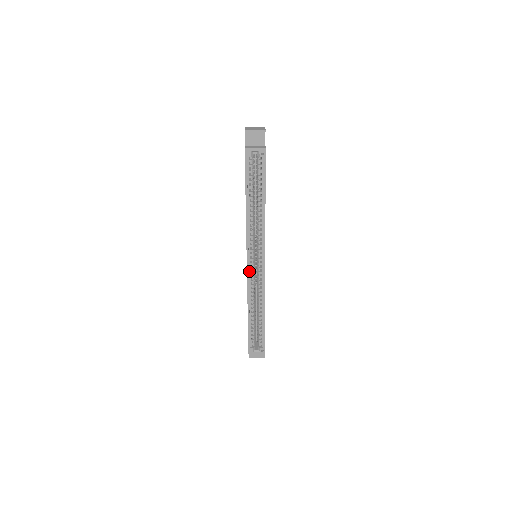
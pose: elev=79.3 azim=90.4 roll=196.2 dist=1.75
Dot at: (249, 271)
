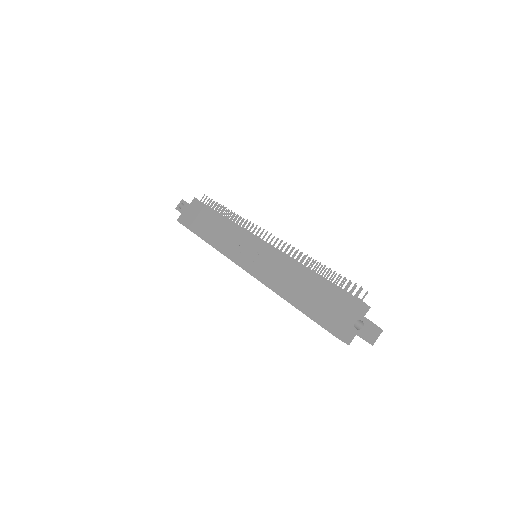
Dot at: (235, 260)
